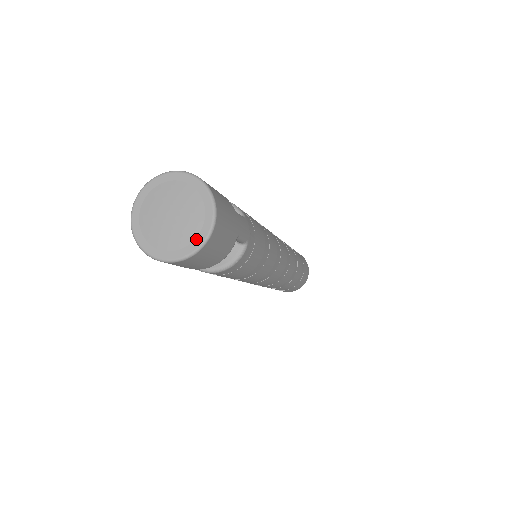
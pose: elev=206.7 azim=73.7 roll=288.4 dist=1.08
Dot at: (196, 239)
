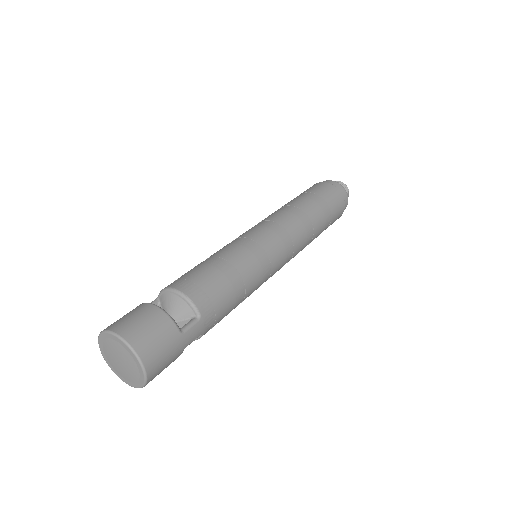
Dot at: (137, 383)
